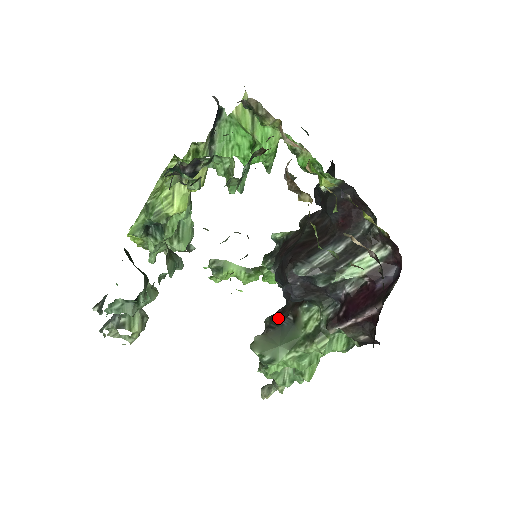
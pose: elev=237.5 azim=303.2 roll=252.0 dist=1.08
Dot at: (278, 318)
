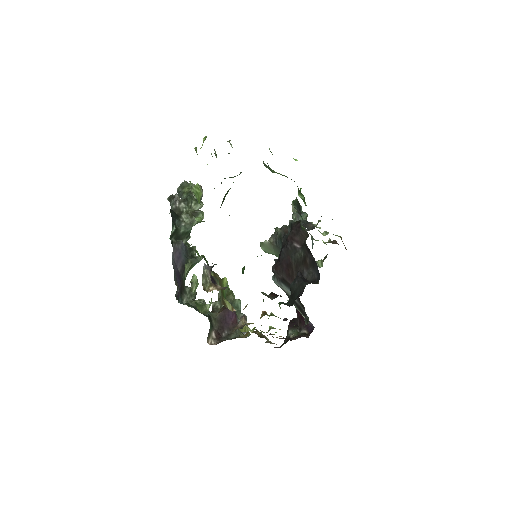
Dot at: occluded
